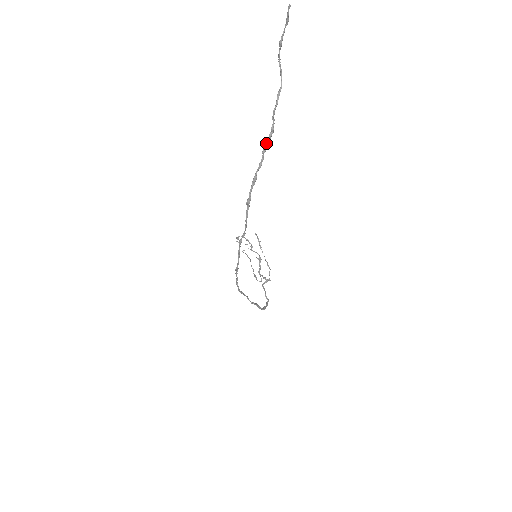
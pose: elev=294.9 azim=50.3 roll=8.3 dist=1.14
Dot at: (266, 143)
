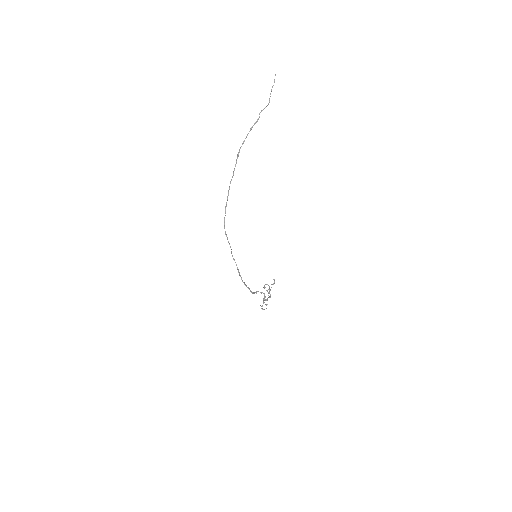
Dot at: (253, 125)
